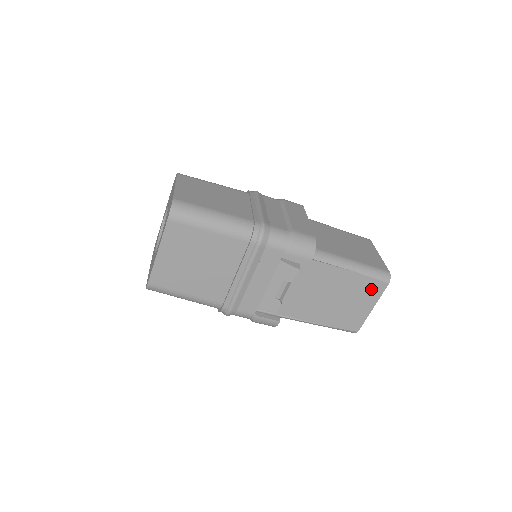
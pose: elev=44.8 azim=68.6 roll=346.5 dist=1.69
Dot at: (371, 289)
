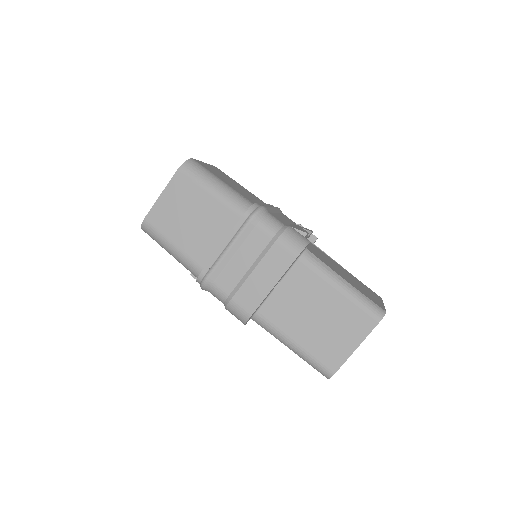
Dot at: occluded
